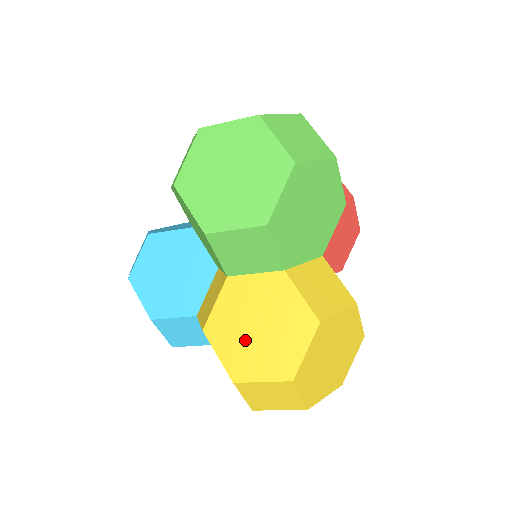
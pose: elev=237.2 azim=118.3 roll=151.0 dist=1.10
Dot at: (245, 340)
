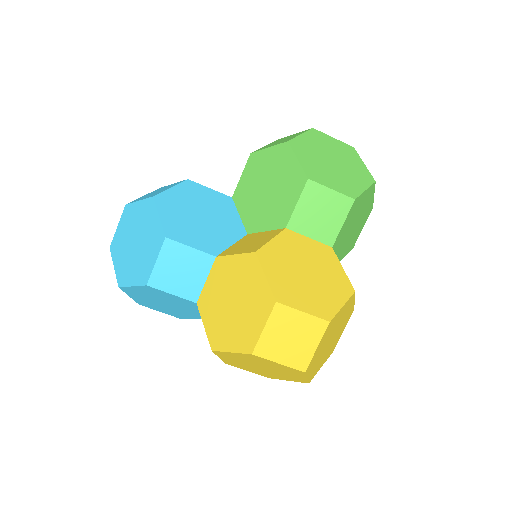
Dot at: (293, 276)
